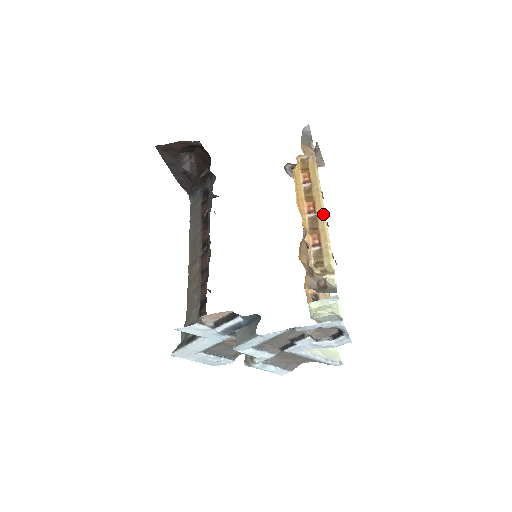
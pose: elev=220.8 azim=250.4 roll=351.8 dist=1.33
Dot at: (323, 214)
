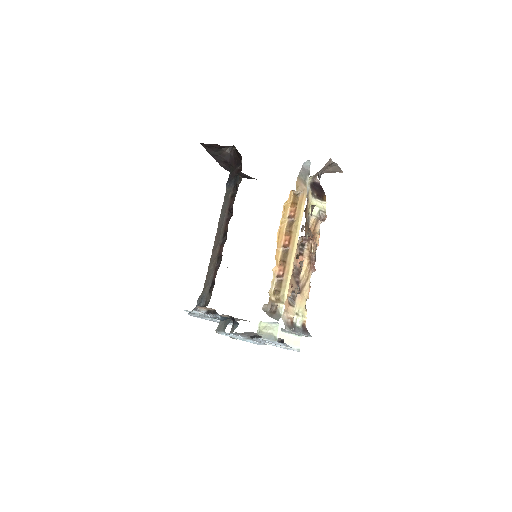
Dot at: (294, 250)
